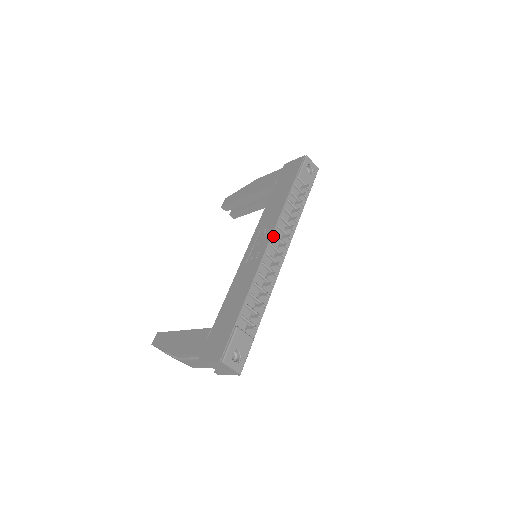
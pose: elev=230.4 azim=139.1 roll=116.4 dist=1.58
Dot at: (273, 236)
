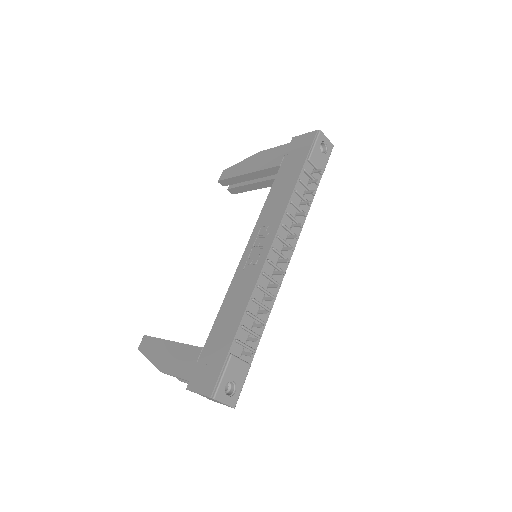
Dot at: (276, 237)
